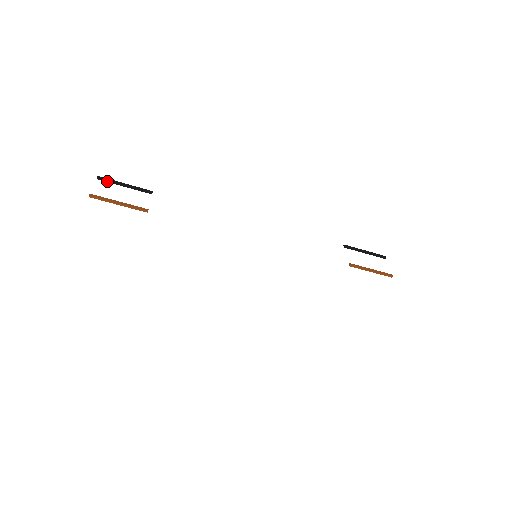
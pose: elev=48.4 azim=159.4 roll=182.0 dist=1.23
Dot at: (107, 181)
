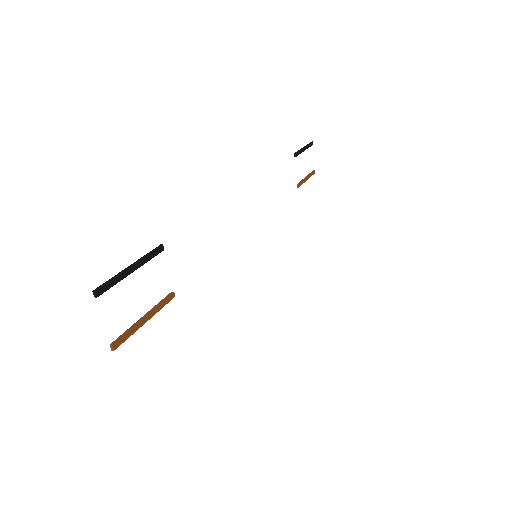
Dot at: (110, 287)
